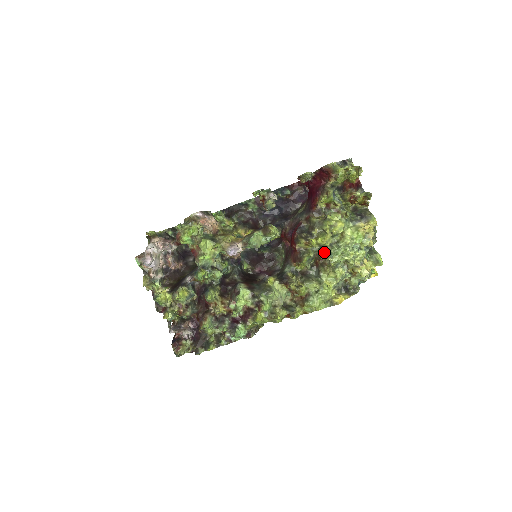
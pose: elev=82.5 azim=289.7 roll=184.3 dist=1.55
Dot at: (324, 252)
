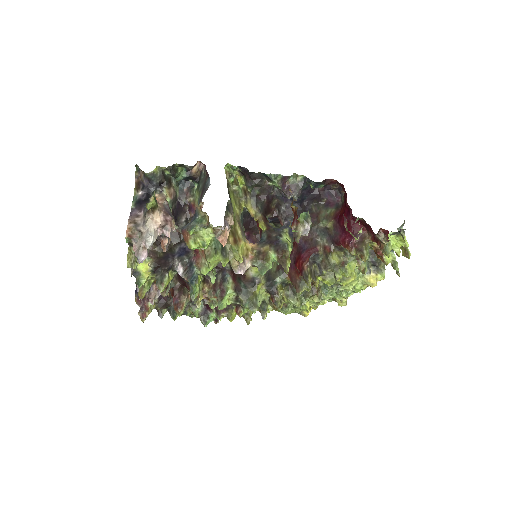
Dot at: (322, 285)
